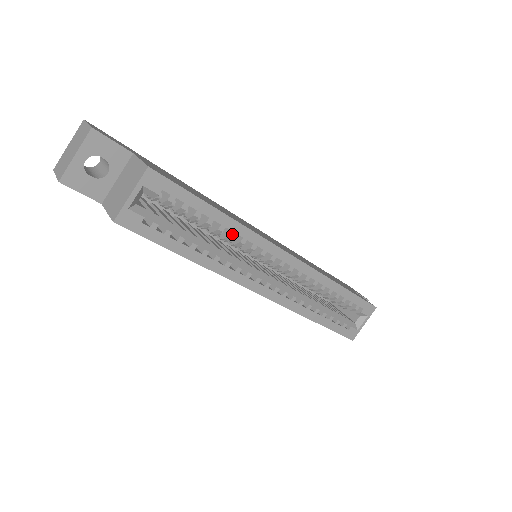
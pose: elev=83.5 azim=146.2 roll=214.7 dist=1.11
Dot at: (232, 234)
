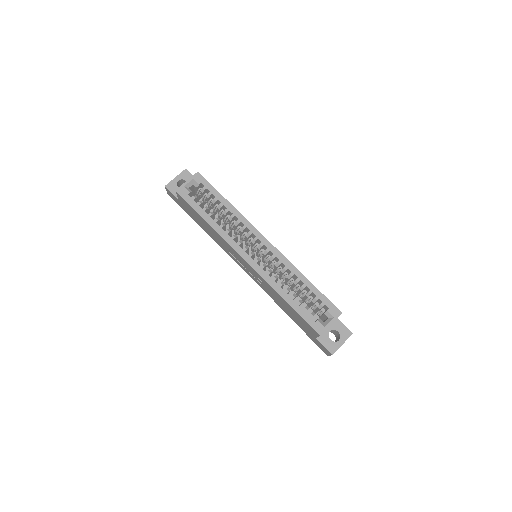
Dot at: (232, 215)
